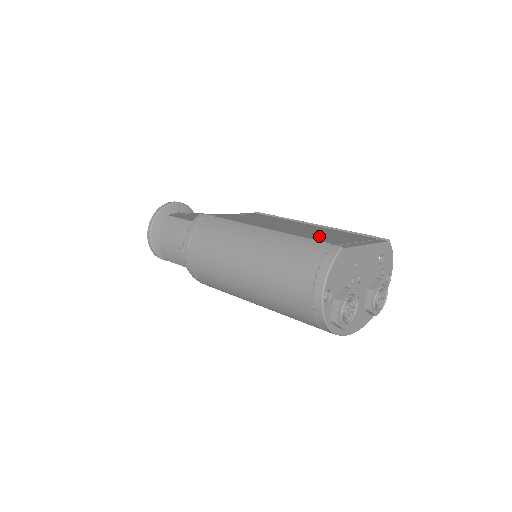
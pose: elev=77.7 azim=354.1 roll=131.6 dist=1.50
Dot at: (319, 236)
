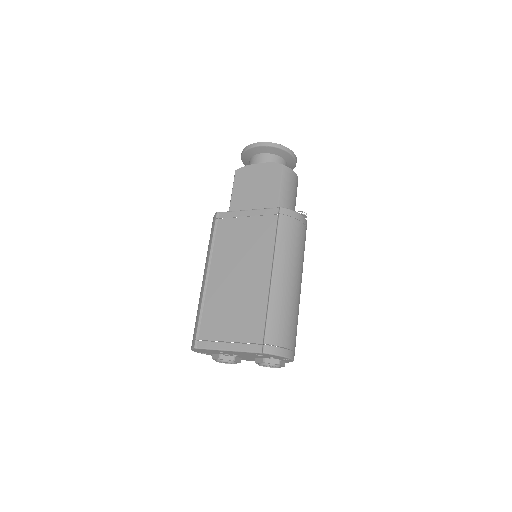
Dot at: (221, 314)
